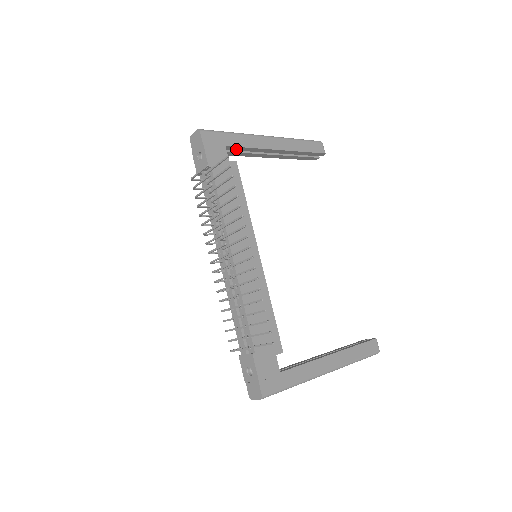
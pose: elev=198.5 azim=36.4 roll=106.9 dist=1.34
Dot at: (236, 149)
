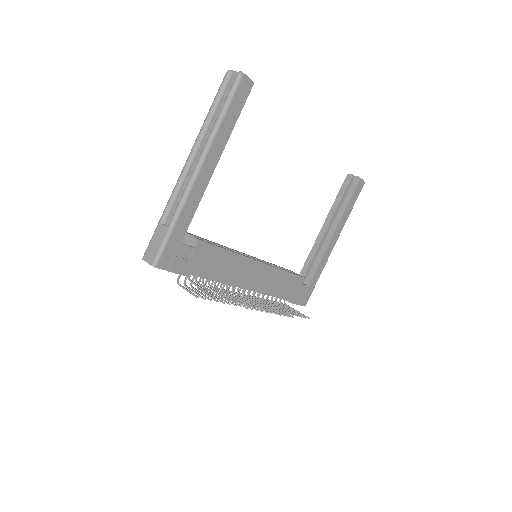
Dot at: occluded
